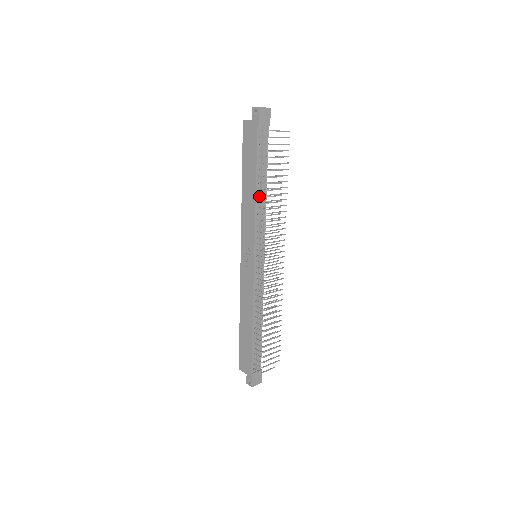
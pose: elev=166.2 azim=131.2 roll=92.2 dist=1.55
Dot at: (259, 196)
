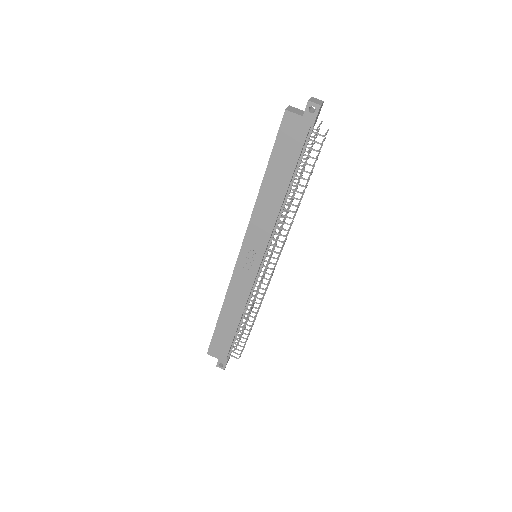
Dot at: (283, 201)
